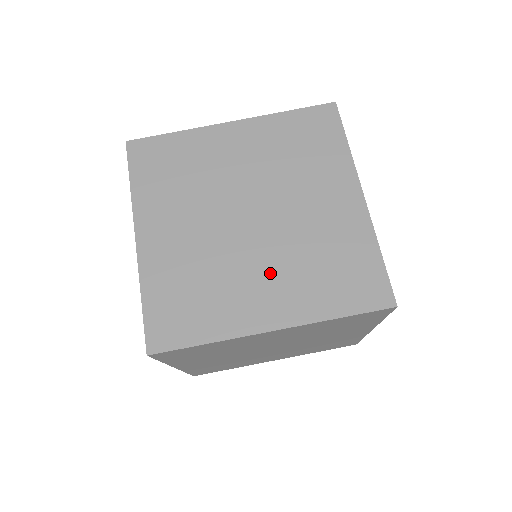
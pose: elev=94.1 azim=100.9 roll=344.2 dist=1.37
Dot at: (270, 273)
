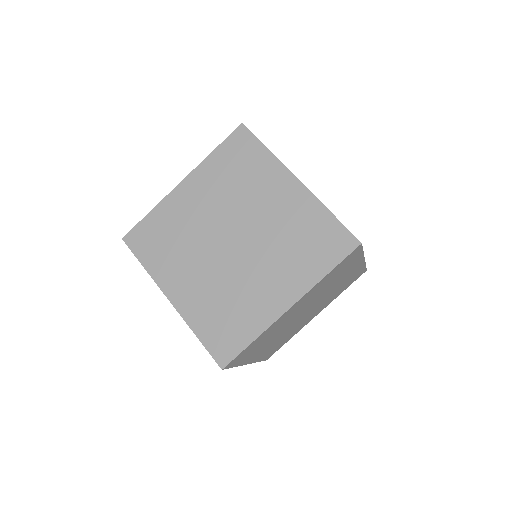
Dot at: (267, 271)
